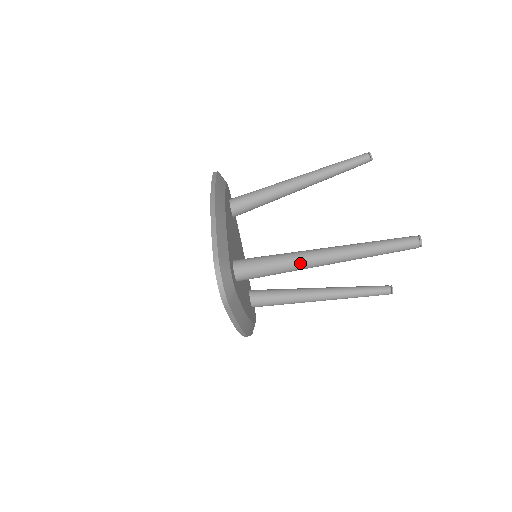
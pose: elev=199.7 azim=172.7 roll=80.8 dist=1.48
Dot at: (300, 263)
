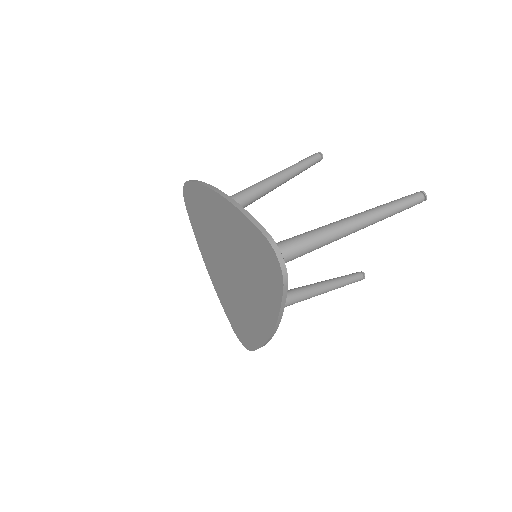
Dot at: (333, 234)
